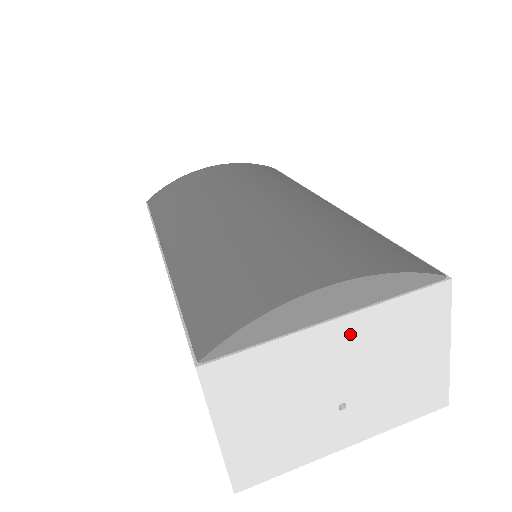
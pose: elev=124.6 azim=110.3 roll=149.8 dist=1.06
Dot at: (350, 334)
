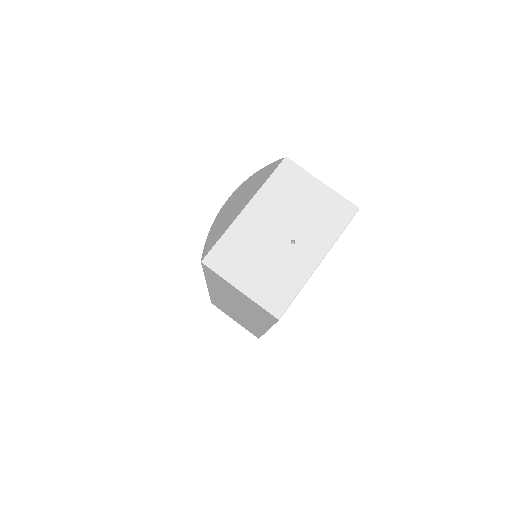
Dot at: (260, 208)
